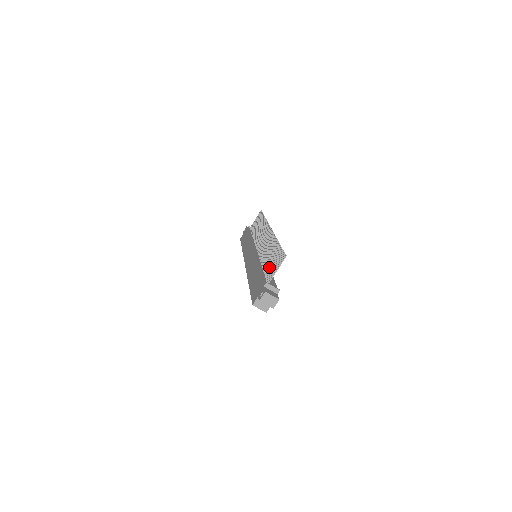
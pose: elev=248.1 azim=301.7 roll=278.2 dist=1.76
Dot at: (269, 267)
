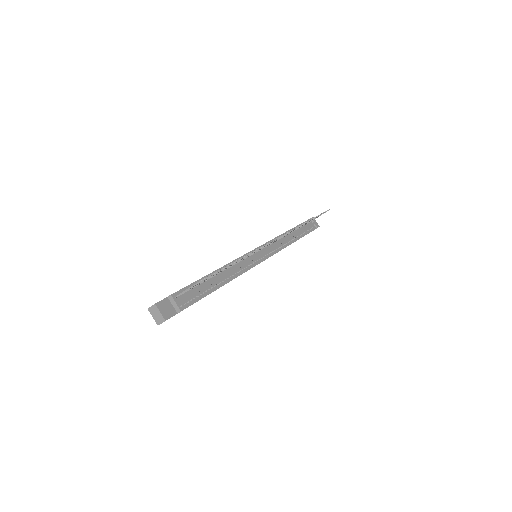
Dot at: occluded
